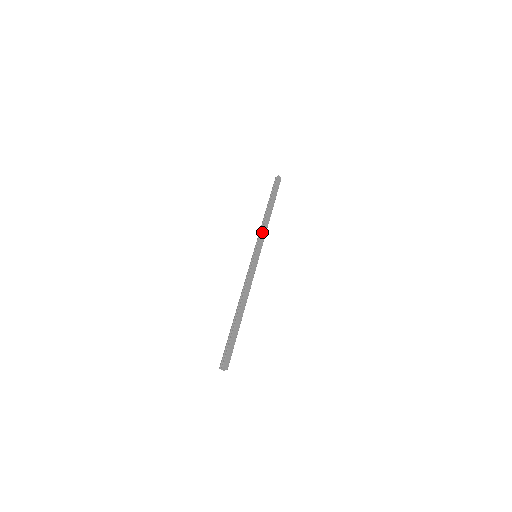
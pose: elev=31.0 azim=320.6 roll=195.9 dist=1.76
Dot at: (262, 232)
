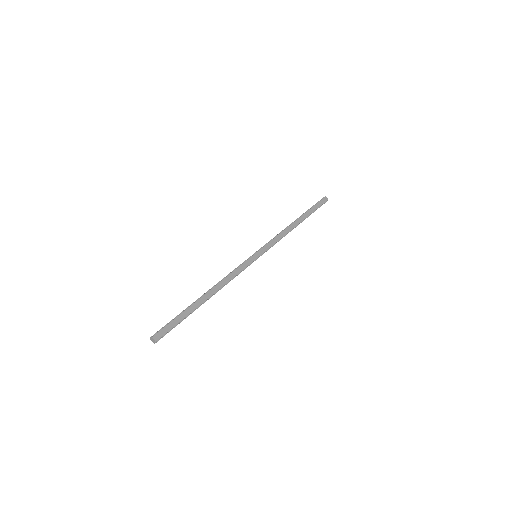
Dot at: (275, 237)
